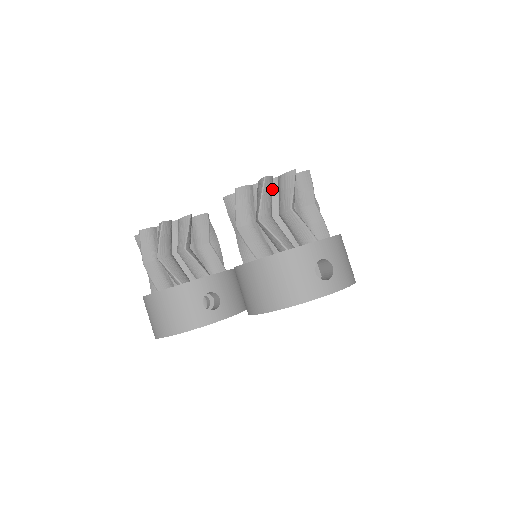
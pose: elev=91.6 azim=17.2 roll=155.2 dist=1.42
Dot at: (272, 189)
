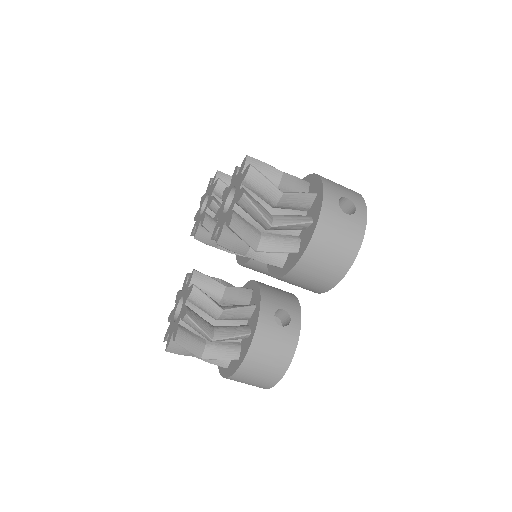
Dot at: occluded
